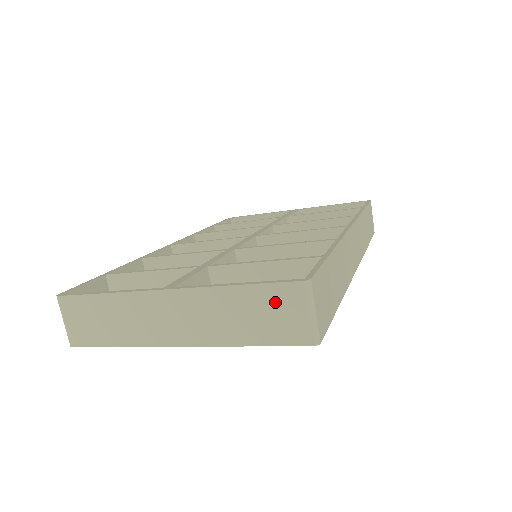
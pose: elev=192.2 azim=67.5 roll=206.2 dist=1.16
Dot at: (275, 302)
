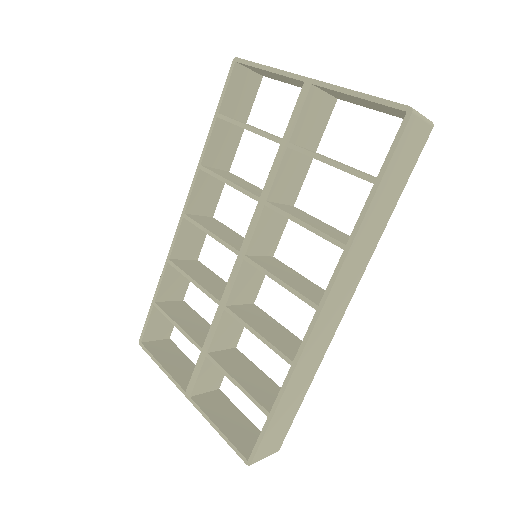
Dot at: (242, 445)
